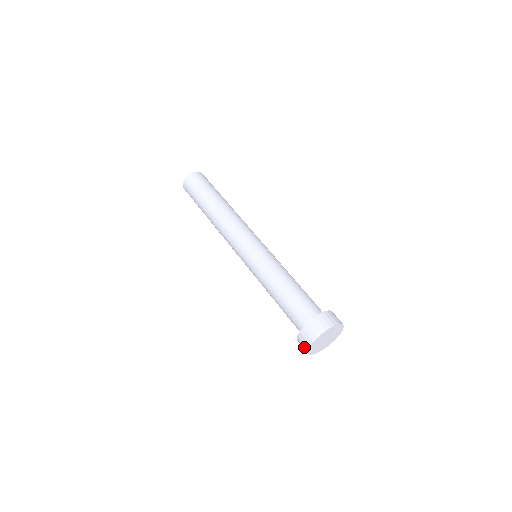
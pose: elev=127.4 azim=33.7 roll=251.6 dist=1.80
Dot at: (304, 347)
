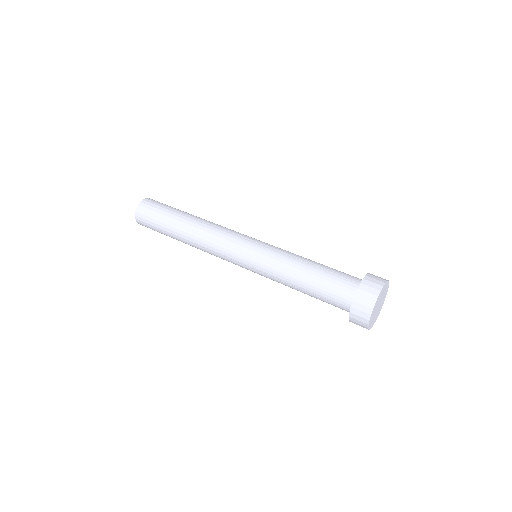
Dot at: occluded
